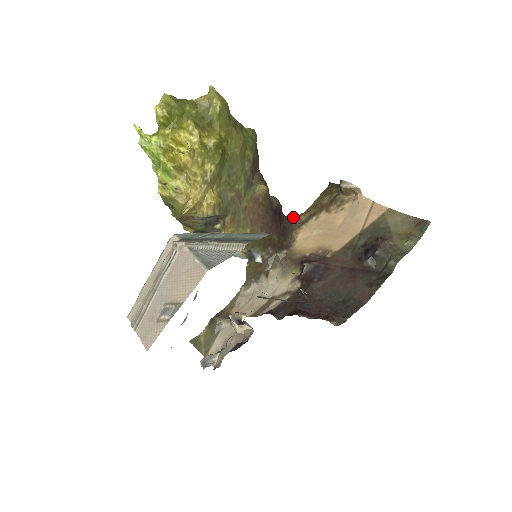
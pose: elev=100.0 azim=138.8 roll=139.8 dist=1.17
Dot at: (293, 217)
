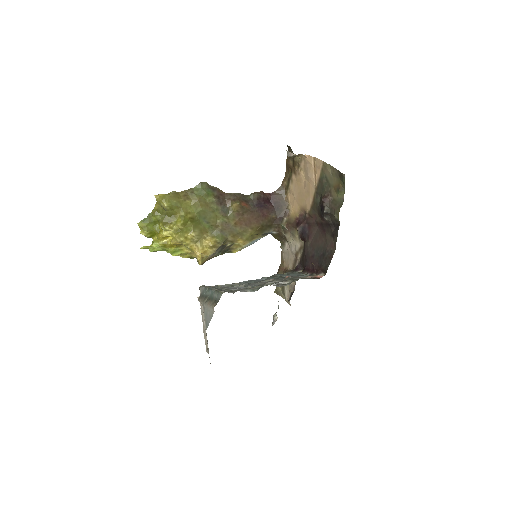
Dot at: (279, 187)
